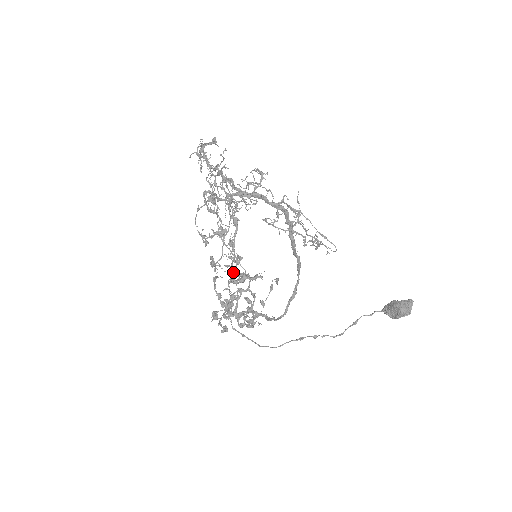
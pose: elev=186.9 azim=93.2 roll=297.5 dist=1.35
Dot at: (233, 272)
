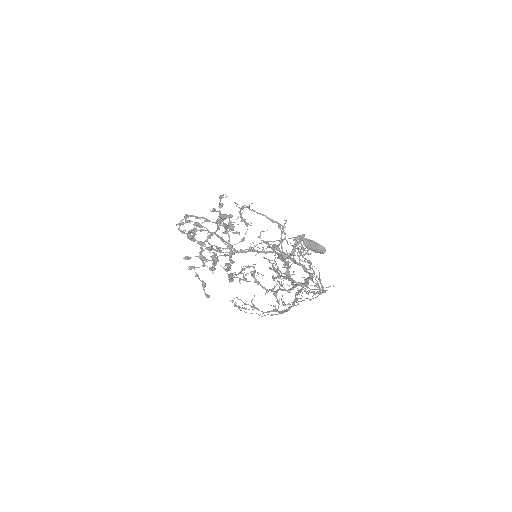
Dot at: occluded
